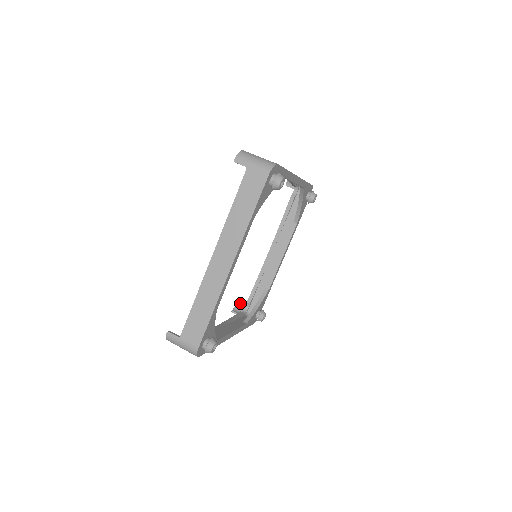
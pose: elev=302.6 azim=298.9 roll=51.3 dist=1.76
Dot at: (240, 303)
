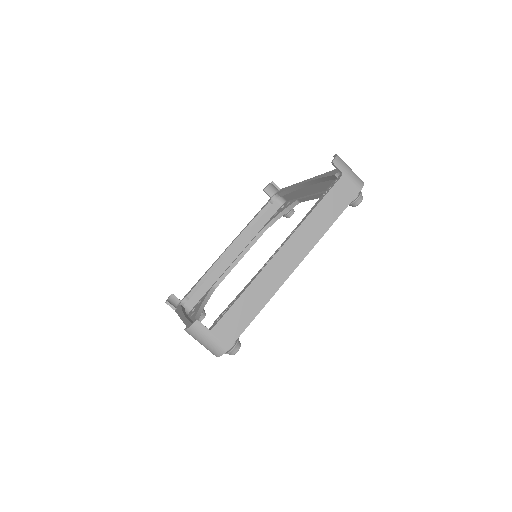
Dot at: (275, 184)
